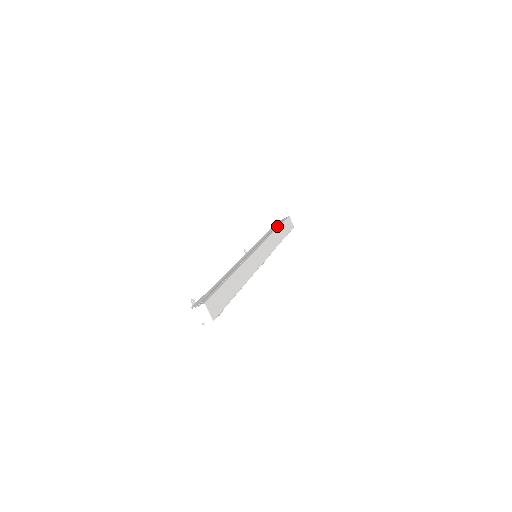
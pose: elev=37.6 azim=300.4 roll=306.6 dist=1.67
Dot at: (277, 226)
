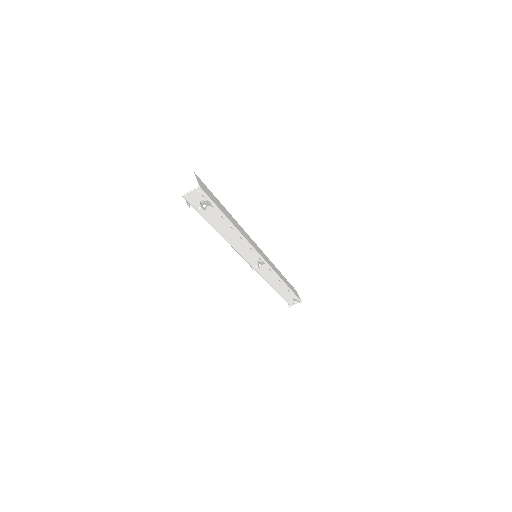
Dot at: occluded
